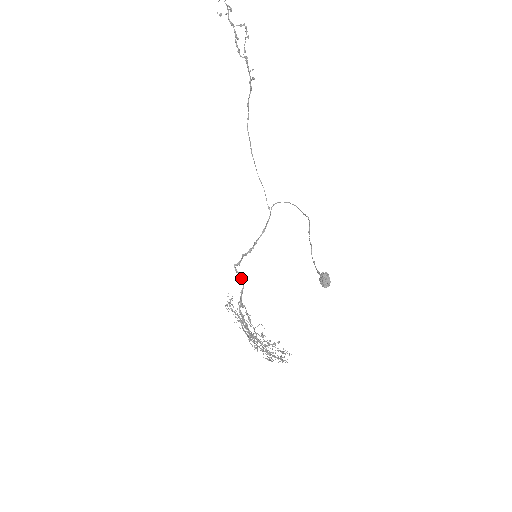
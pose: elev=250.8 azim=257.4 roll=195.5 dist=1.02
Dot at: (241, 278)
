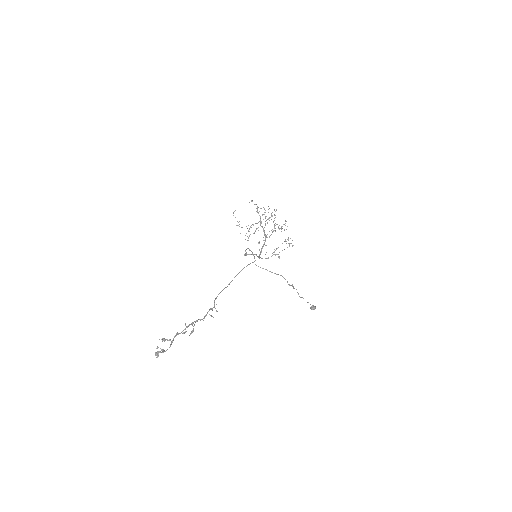
Dot at: occluded
